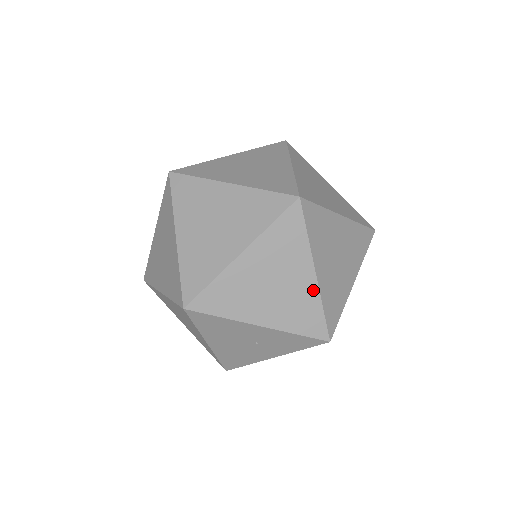
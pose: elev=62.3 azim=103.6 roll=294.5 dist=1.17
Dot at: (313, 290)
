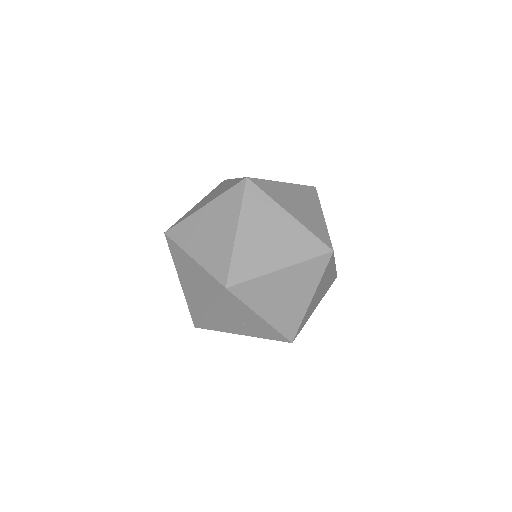
Dot at: (304, 309)
